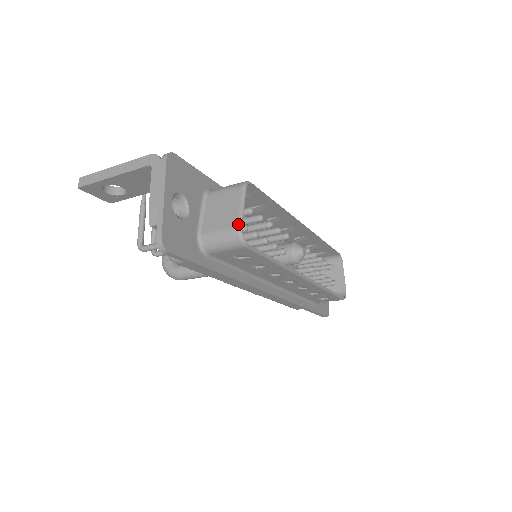
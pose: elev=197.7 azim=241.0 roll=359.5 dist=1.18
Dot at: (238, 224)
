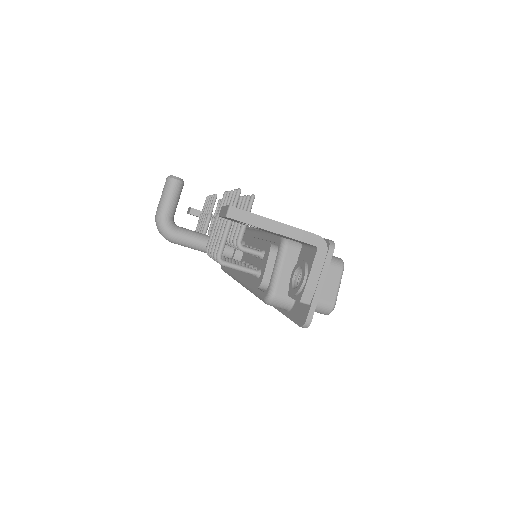
Dot at: (335, 303)
